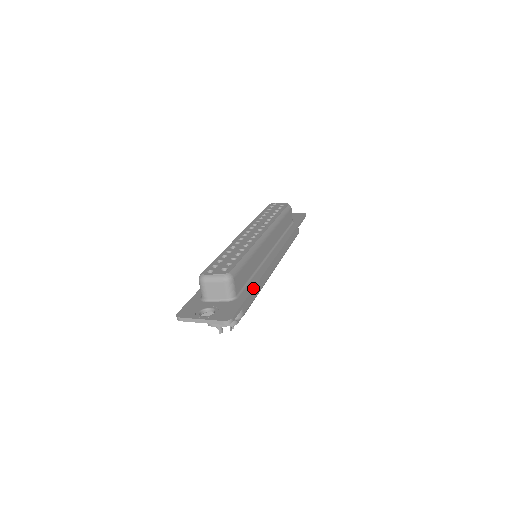
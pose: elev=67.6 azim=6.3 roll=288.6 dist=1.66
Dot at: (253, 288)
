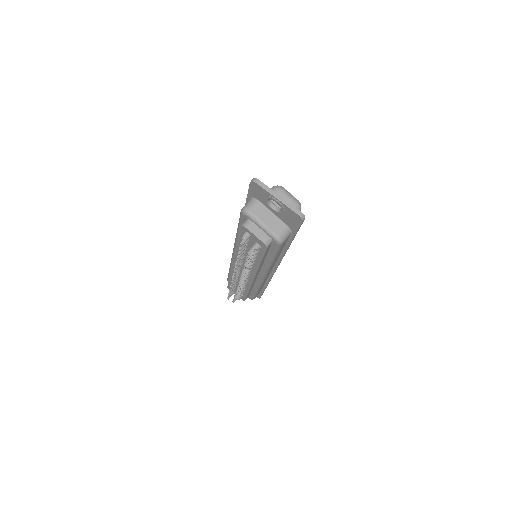
Dot at: occluded
